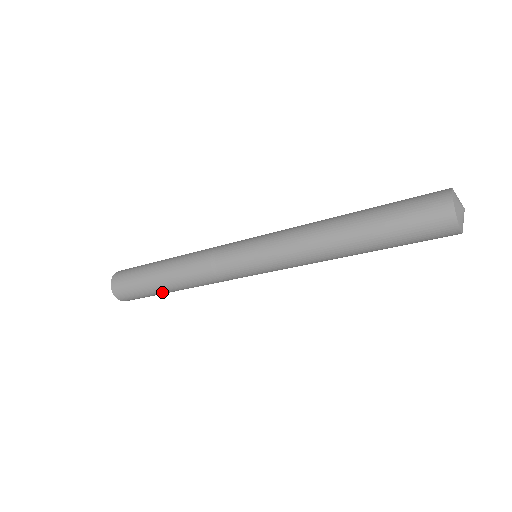
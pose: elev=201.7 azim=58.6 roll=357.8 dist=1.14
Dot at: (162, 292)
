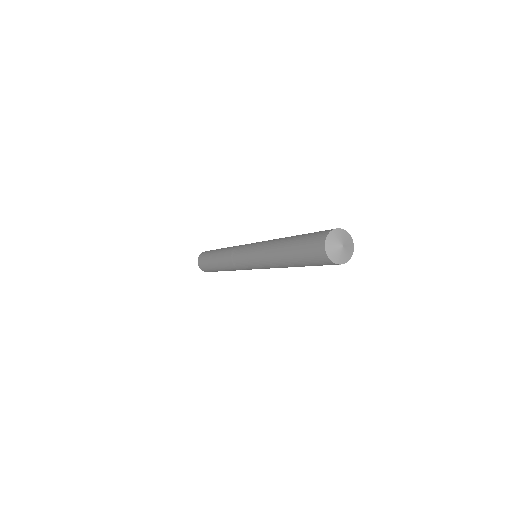
Dot at: (215, 268)
